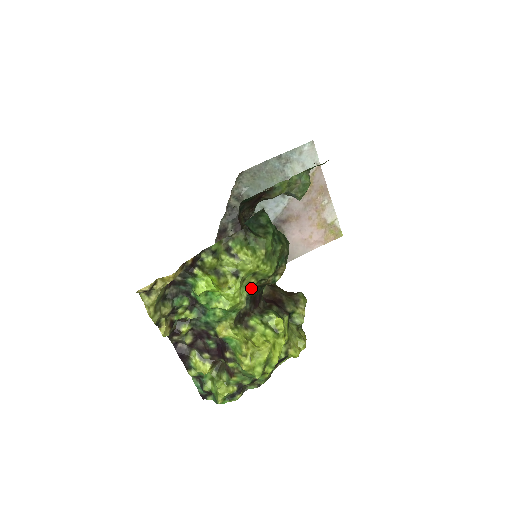
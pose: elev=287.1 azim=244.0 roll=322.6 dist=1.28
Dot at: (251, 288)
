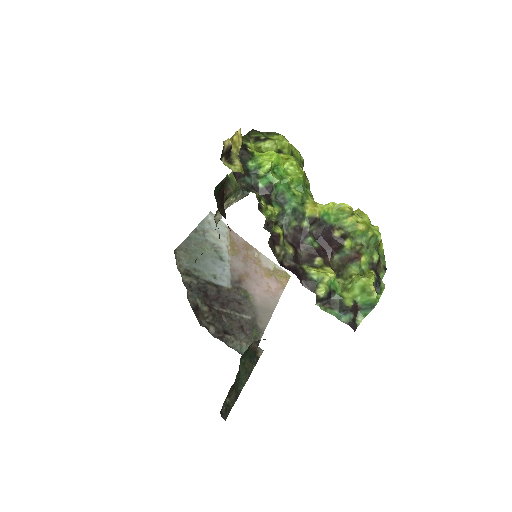
Dot at: occluded
